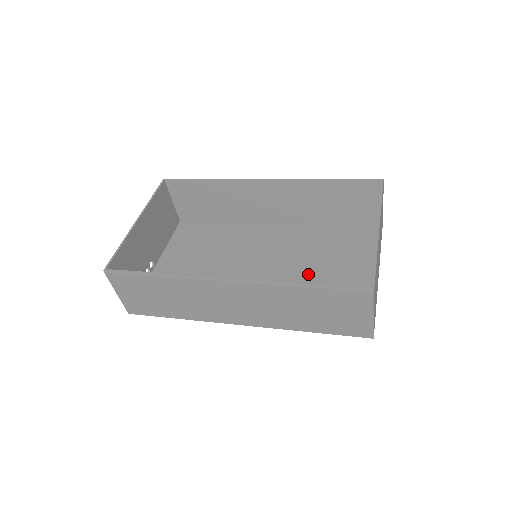
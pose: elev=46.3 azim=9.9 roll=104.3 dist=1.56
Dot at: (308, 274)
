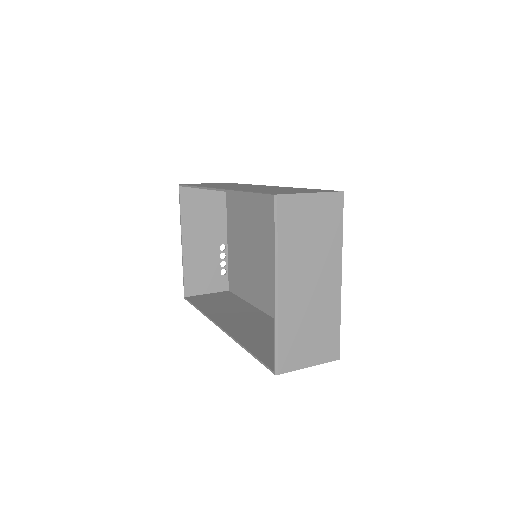
Dot at: occluded
